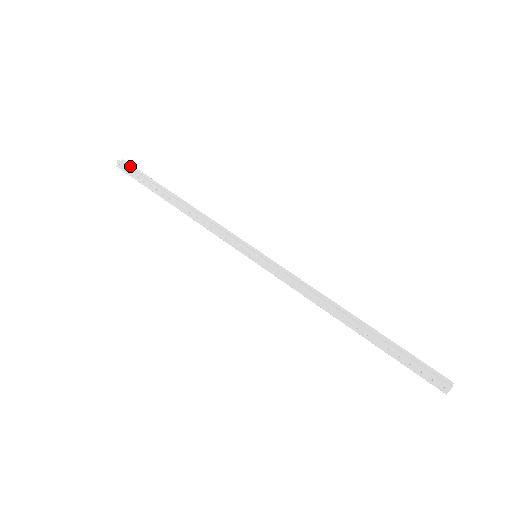
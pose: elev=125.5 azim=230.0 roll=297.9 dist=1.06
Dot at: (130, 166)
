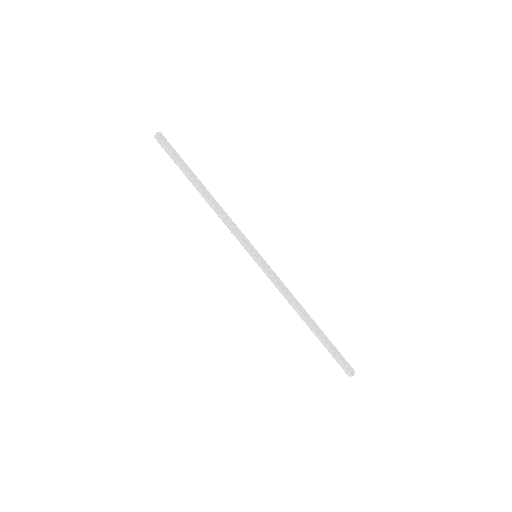
Dot at: (164, 143)
